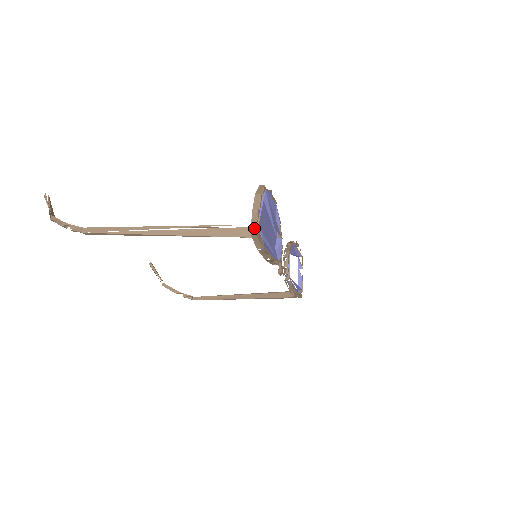
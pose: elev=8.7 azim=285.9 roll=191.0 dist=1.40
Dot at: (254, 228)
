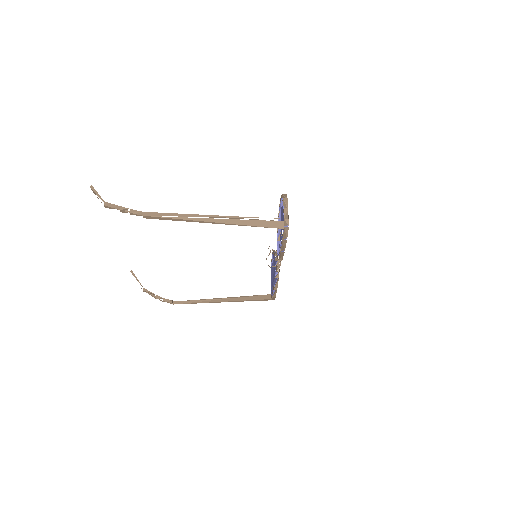
Dot at: (287, 221)
